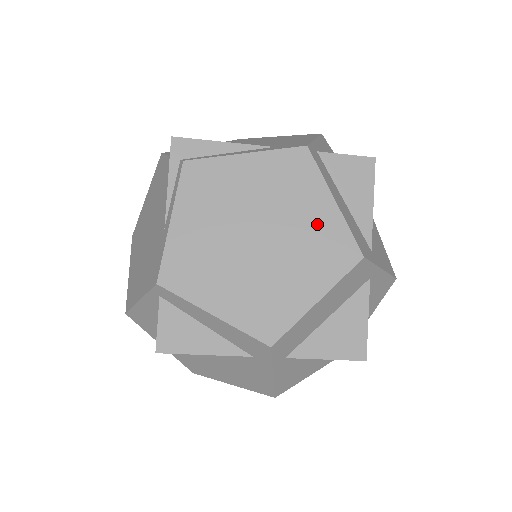
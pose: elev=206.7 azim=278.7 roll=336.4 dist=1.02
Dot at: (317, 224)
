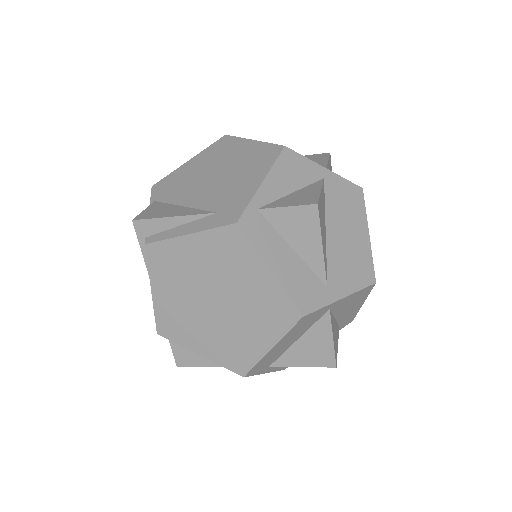
Dot at: (259, 291)
